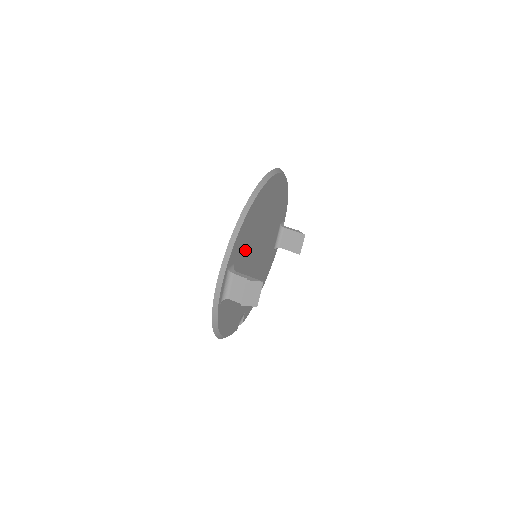
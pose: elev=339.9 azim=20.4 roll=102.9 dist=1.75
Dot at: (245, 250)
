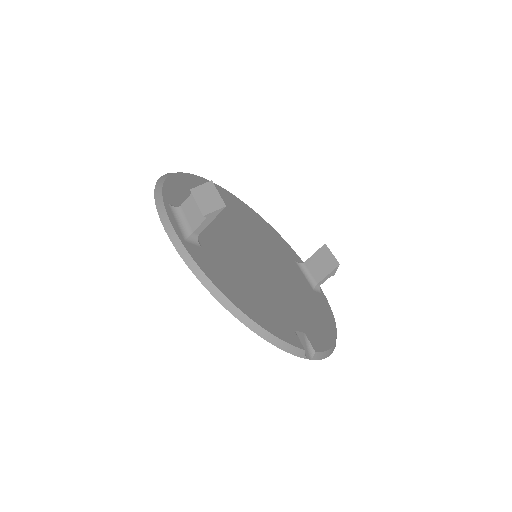
Dot at: occluded
